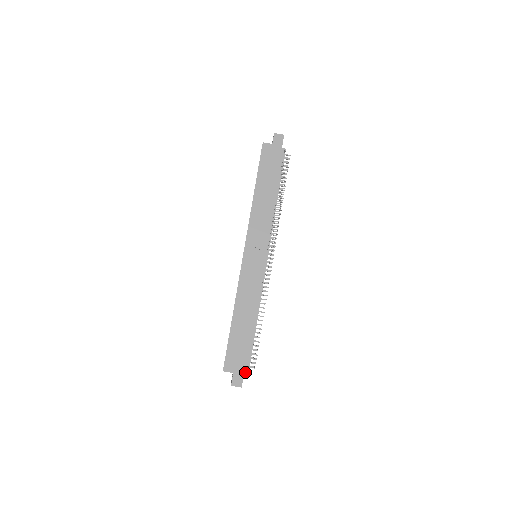
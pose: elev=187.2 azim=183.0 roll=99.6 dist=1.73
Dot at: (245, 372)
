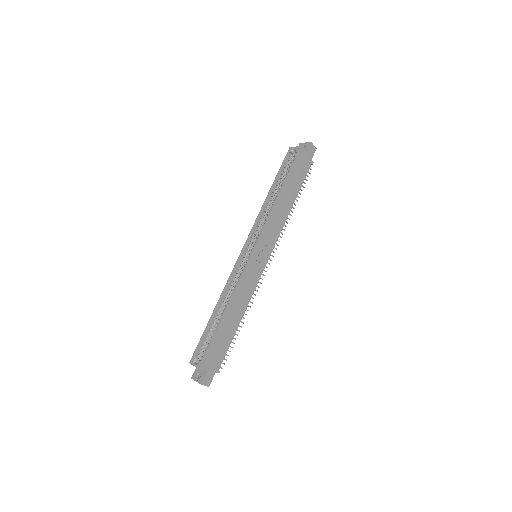
Dot at: (216, 372)
